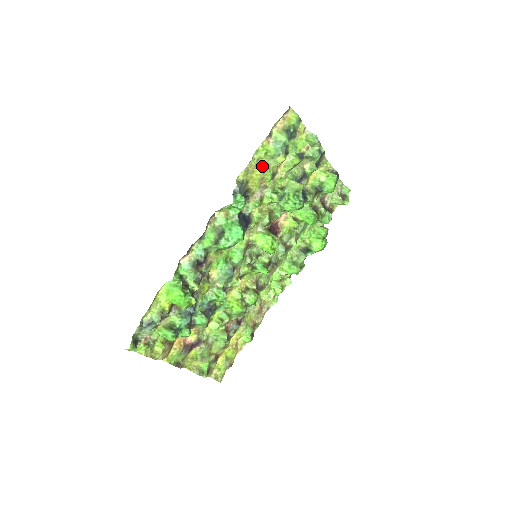
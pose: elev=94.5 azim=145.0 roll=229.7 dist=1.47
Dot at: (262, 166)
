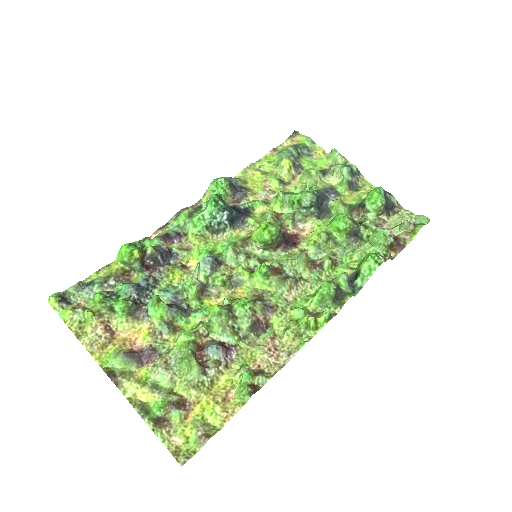
Dot at: (266, 172)
